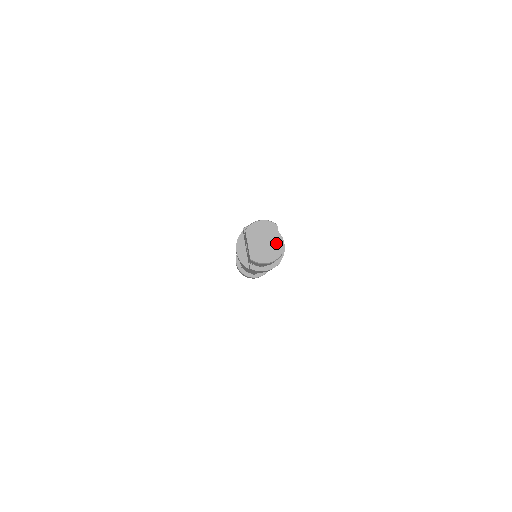
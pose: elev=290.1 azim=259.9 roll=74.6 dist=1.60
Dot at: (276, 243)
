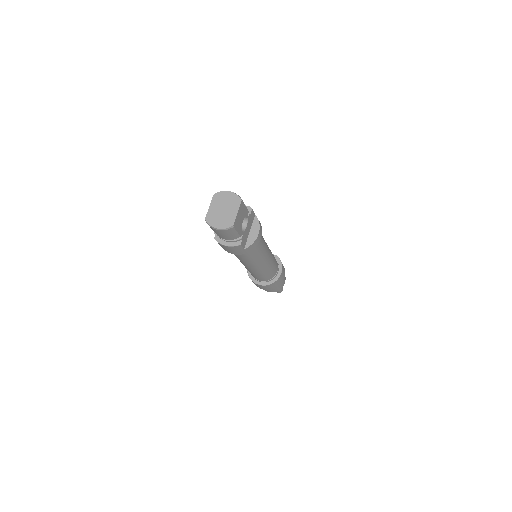
Dot at: (233, 215)
